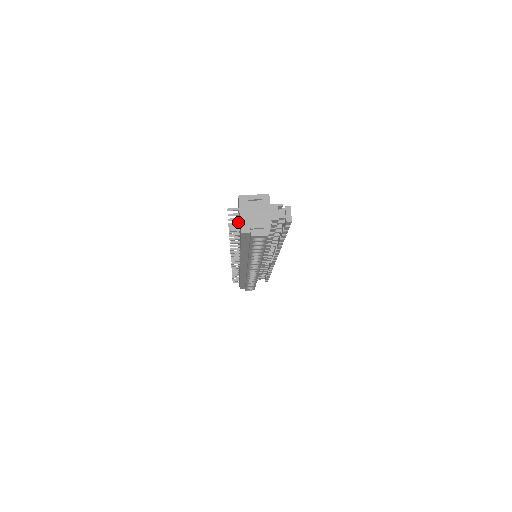
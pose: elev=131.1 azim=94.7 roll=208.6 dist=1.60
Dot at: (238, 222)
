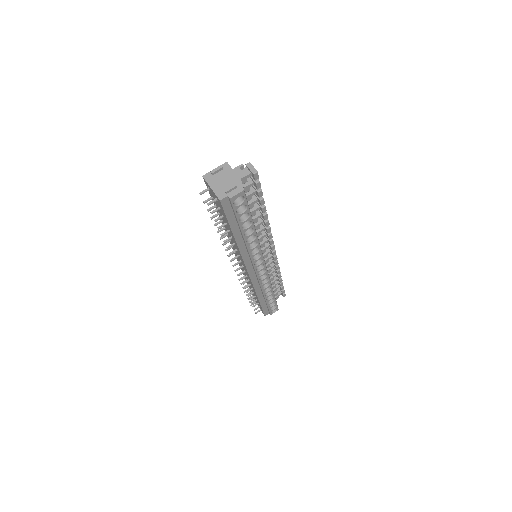
Dot at: occluded
